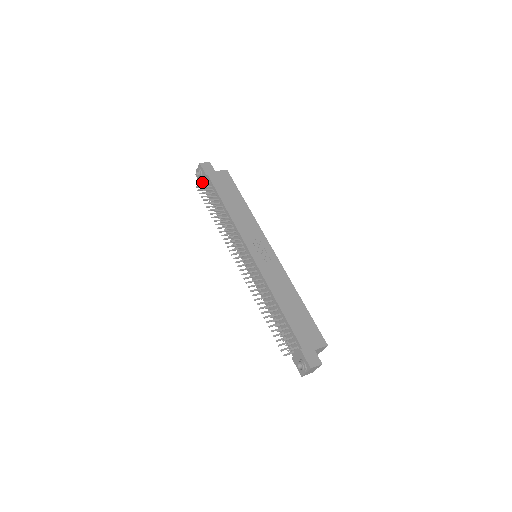
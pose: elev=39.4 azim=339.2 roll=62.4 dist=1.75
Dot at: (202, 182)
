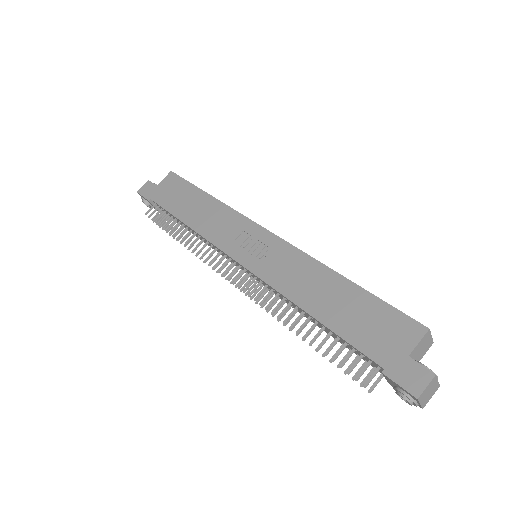
Dot at: (157, 210)
